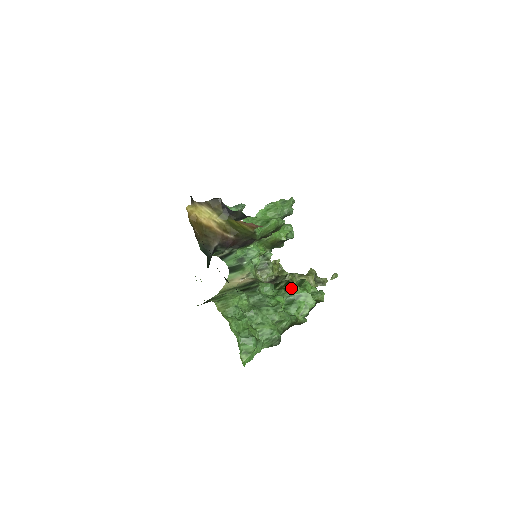
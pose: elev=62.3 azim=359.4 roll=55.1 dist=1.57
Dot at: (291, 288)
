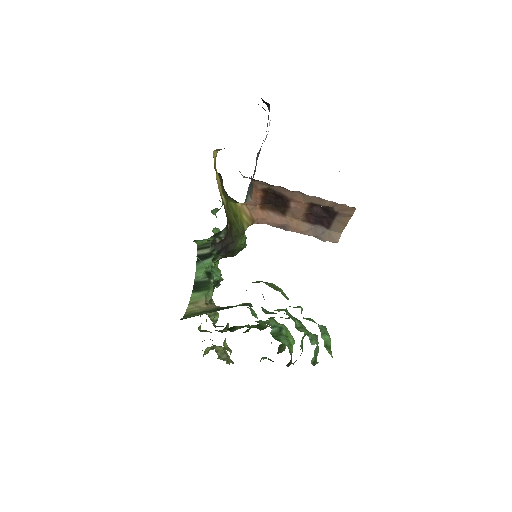
Dot at: (269, 319)
